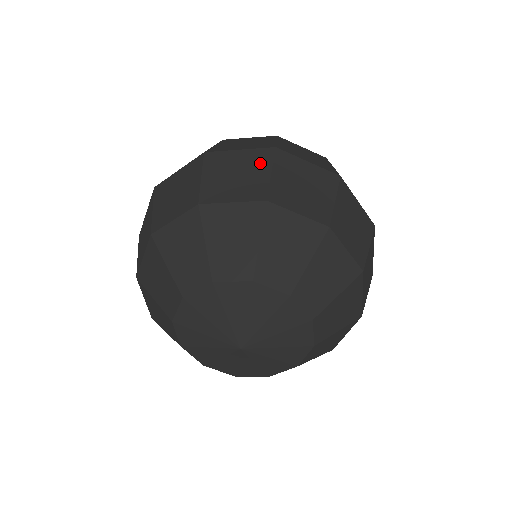
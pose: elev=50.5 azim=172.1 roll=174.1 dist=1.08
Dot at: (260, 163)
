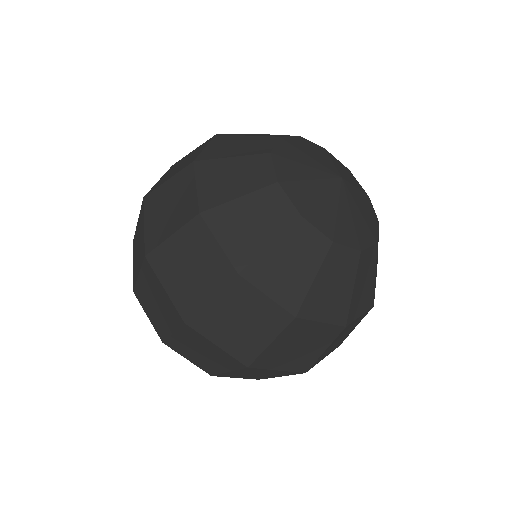
Dot at: (140, 257)
